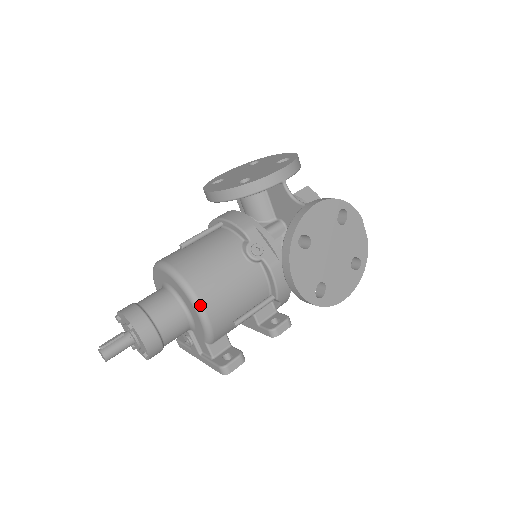
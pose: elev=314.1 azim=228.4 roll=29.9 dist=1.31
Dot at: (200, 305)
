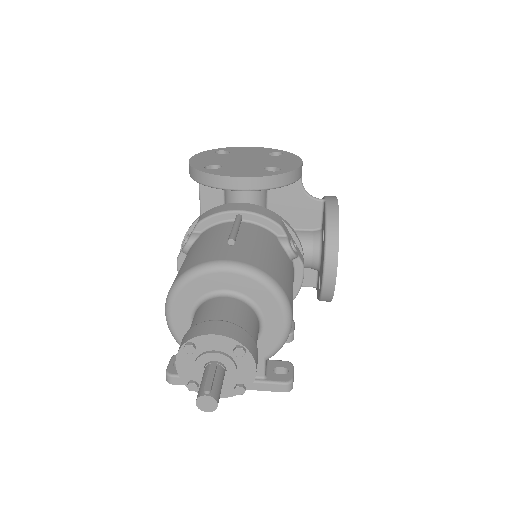
Dot at: (291, 309)
